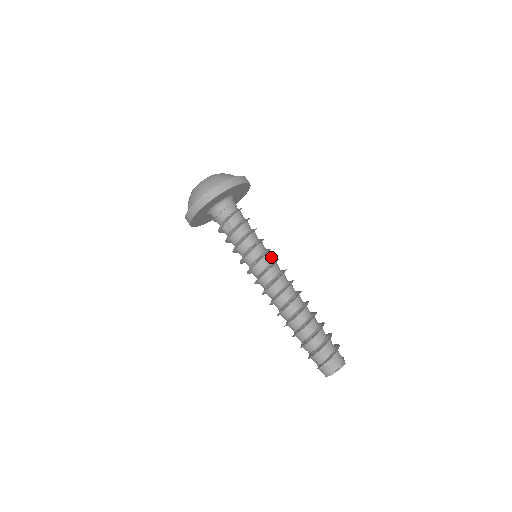
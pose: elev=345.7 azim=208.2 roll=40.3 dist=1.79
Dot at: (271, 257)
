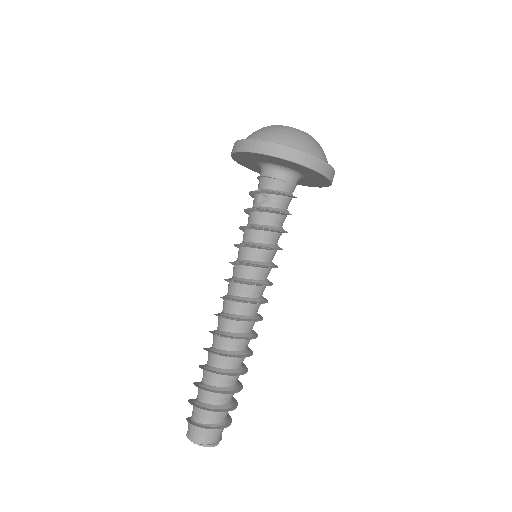
Dot at: (268, 274)
